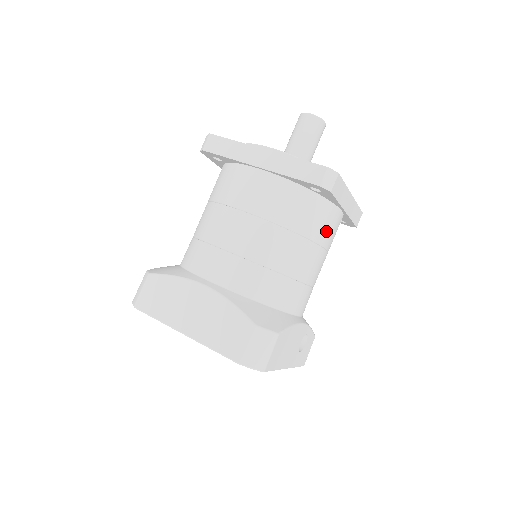
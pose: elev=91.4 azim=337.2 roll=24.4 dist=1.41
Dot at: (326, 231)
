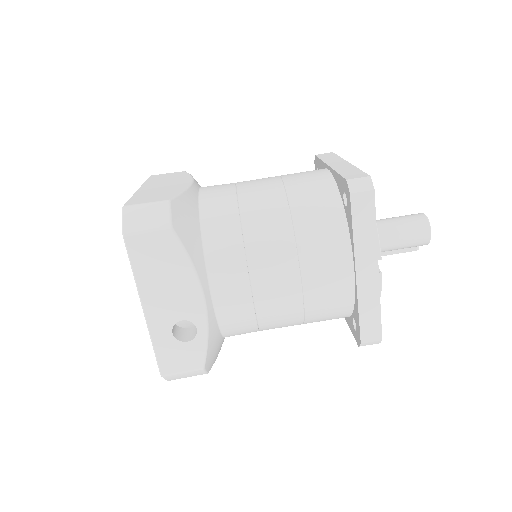
Dot at: (318, 257)
